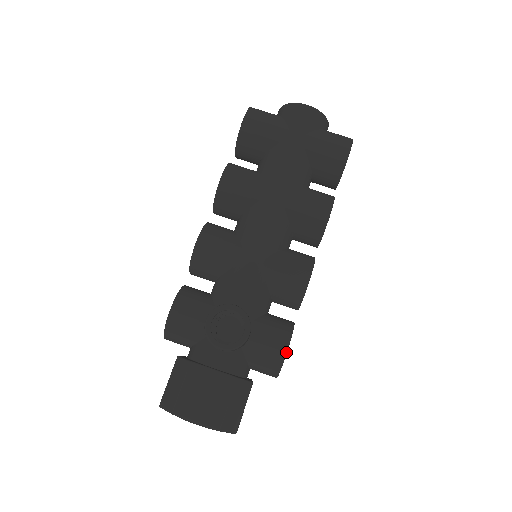
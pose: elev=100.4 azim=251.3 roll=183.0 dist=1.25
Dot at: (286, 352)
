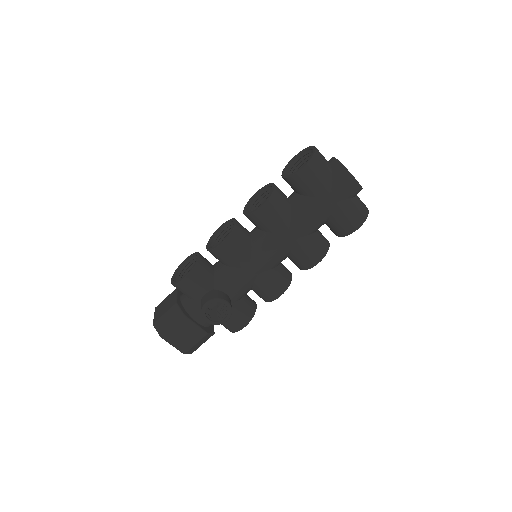
Dot at: occluded
